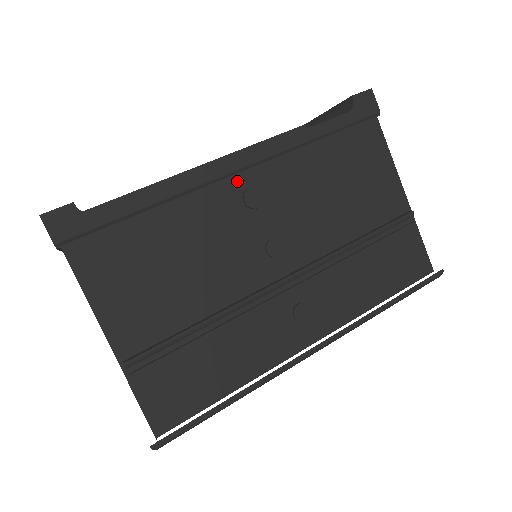
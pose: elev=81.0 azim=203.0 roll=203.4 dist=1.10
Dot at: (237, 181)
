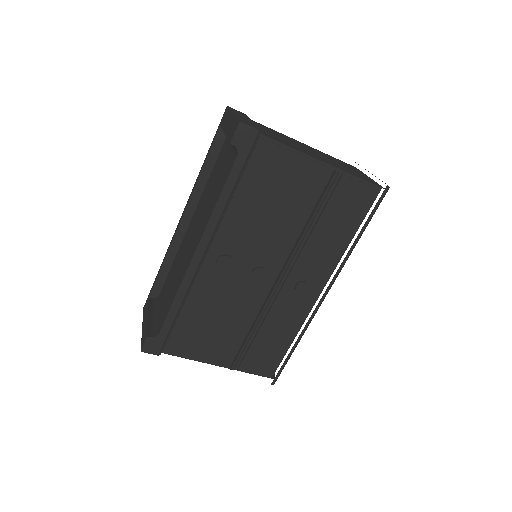
Dot at: (208, 262)
